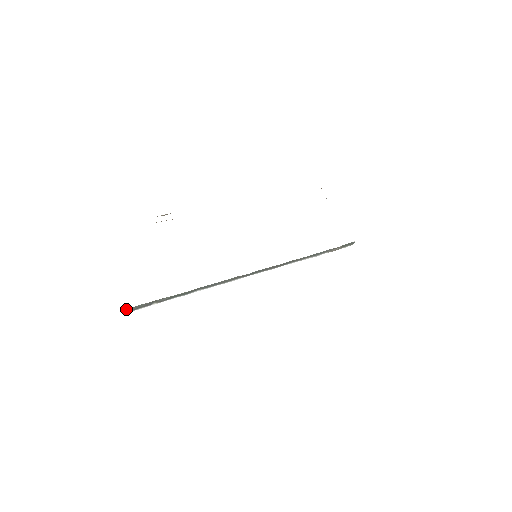
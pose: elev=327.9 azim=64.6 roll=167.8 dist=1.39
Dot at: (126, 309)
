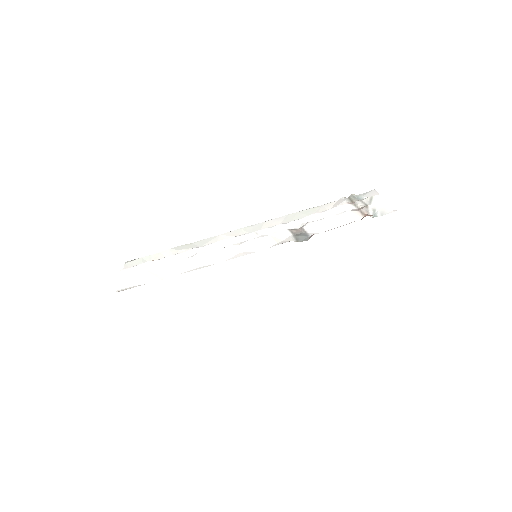
Dot at: occluded
